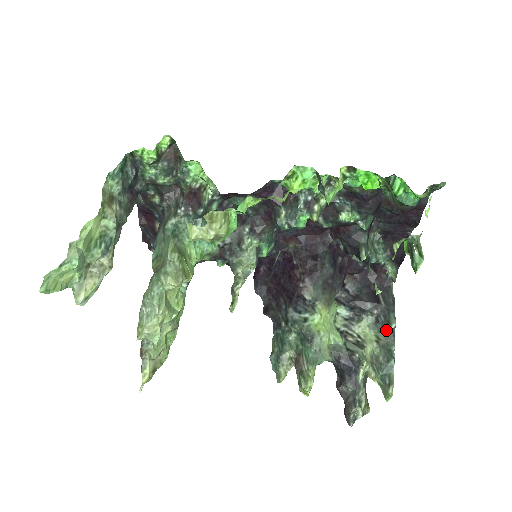
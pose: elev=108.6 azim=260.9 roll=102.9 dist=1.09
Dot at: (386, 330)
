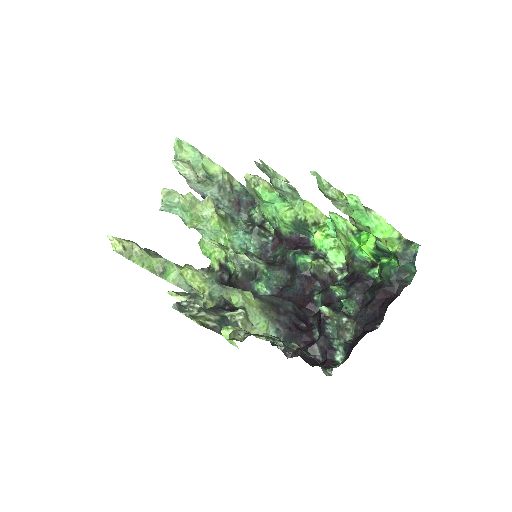
Dot at: occluded
